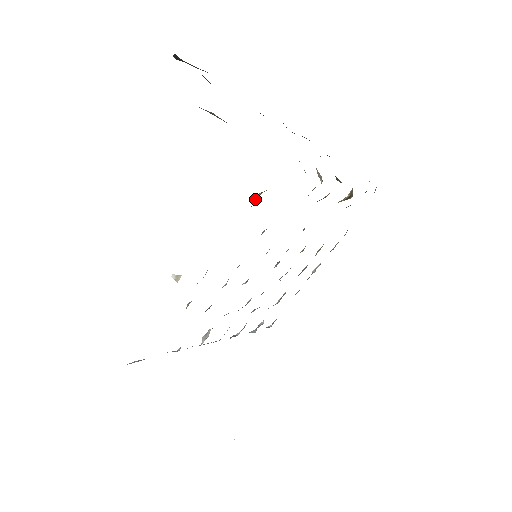
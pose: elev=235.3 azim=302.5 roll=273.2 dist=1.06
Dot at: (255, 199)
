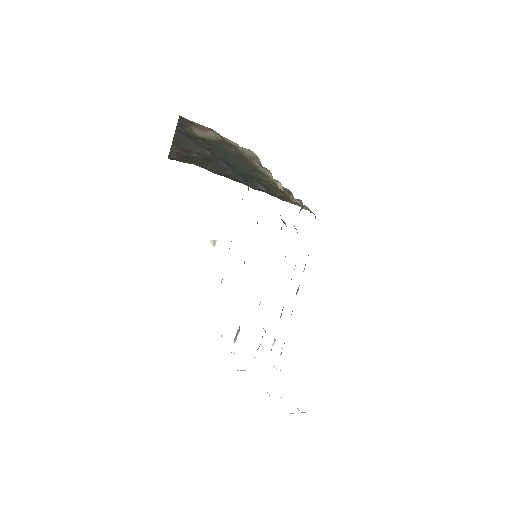
Dot at: (249, 185)
